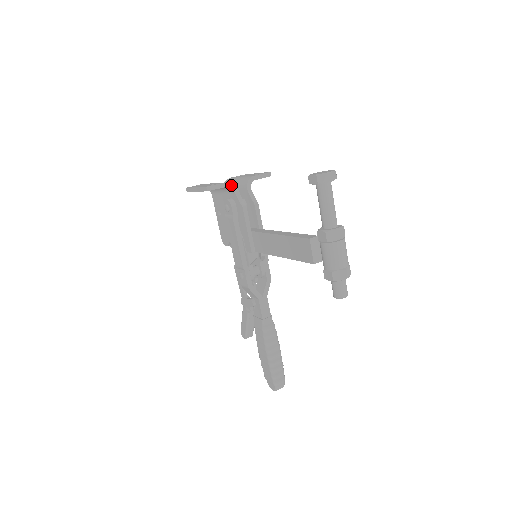
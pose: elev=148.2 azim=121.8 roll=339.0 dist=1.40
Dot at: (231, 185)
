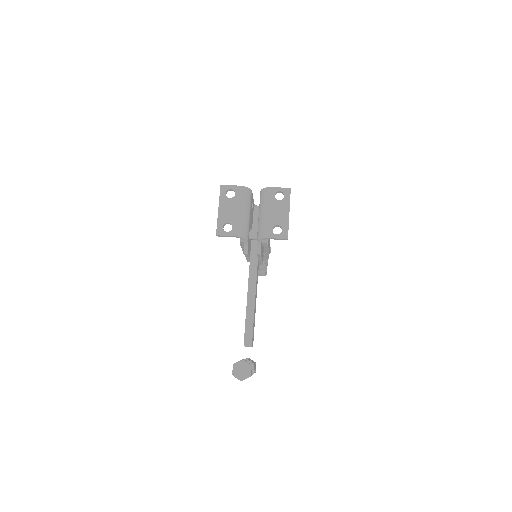
Dot at: (242, 238)
